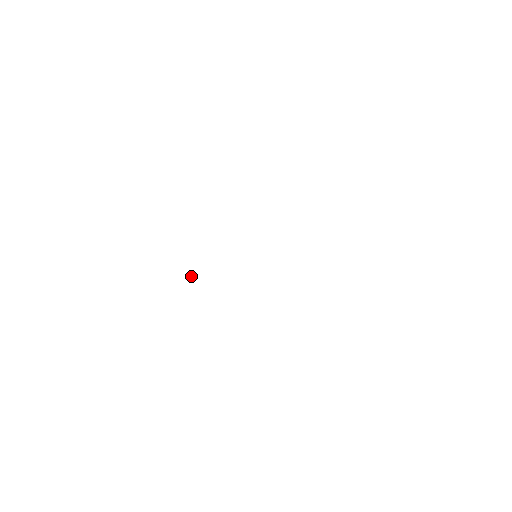
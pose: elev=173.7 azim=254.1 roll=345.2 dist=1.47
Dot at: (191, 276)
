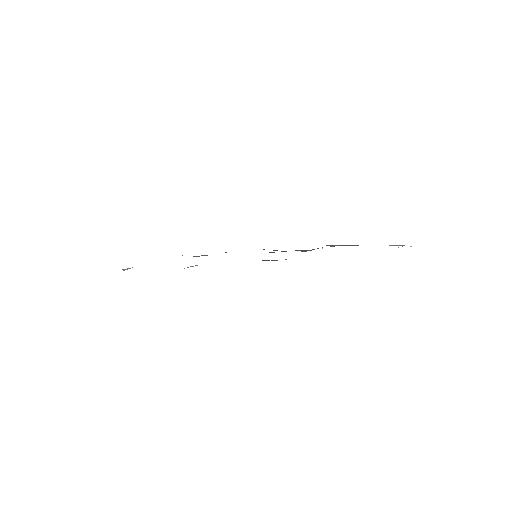
Dot at: occluded
